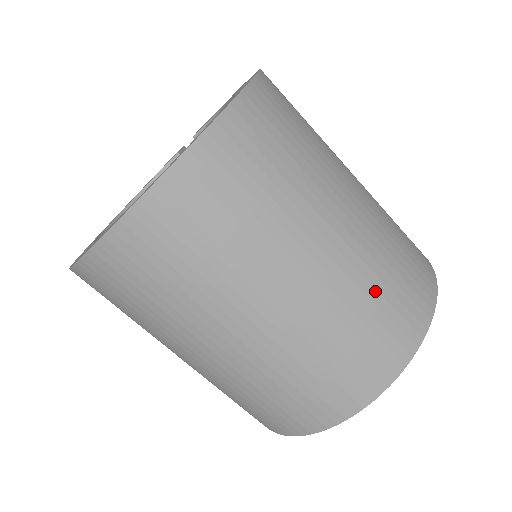
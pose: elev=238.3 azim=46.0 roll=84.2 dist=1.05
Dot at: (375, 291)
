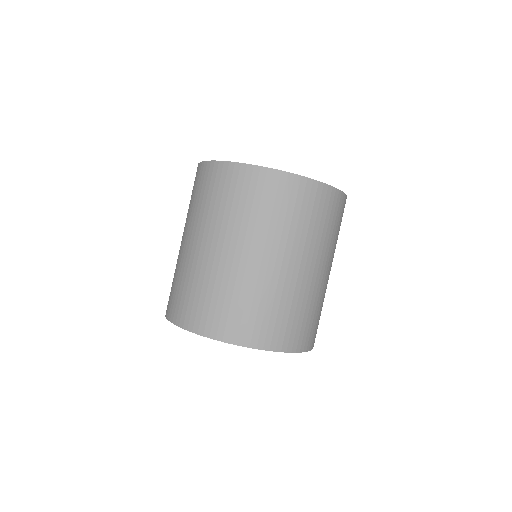
Dot at: (300, 308)
